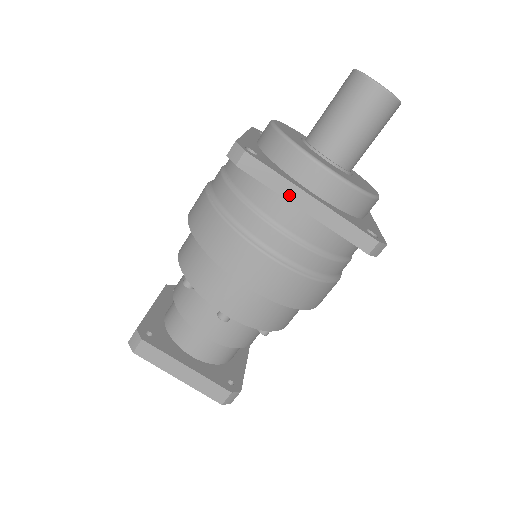
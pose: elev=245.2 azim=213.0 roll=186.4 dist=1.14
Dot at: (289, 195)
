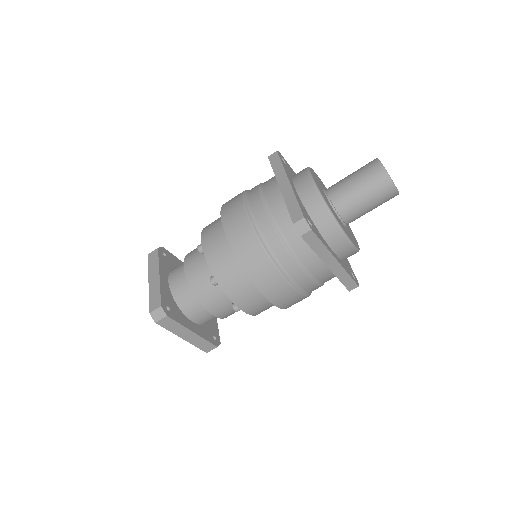
Dot at: (324, 257)
